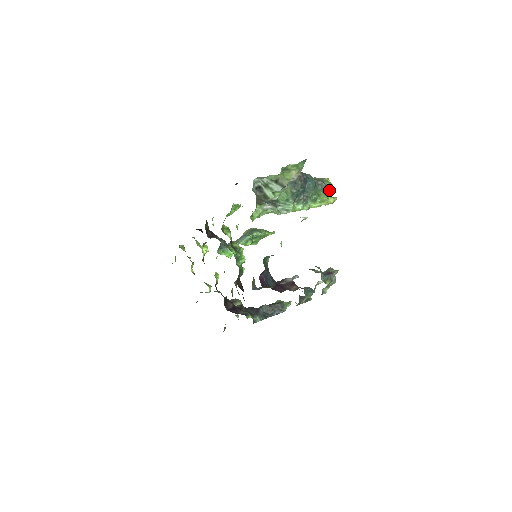
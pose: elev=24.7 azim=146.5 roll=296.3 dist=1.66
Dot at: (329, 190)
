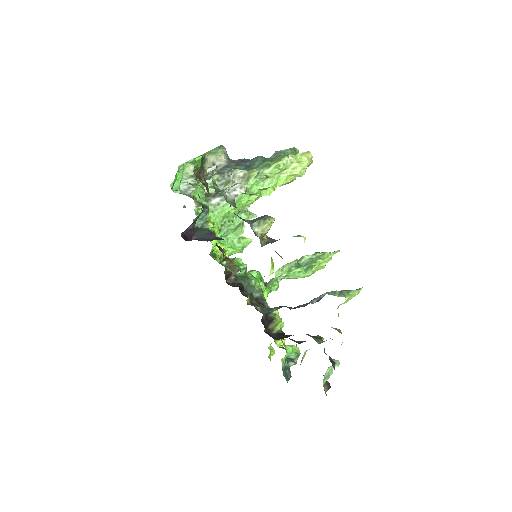
Dot at: (292, 153)
